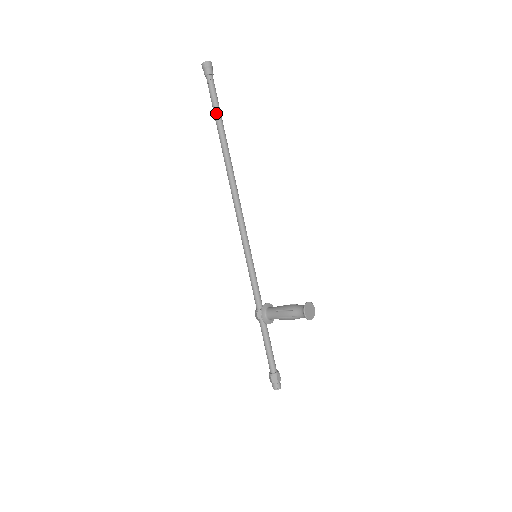
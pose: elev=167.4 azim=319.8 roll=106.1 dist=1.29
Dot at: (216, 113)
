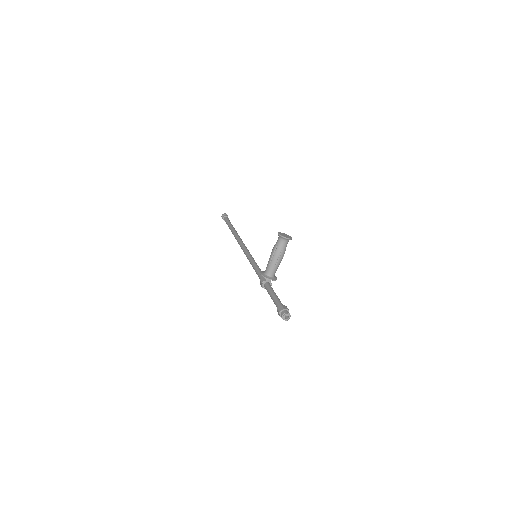
Dot at: (229, 225)
